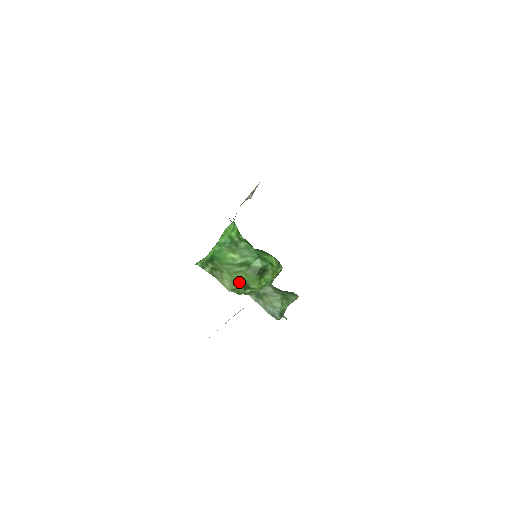
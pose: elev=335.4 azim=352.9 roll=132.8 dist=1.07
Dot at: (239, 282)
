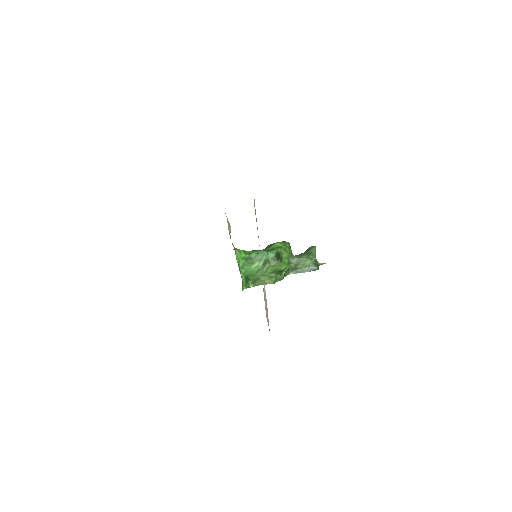
Dot at: (273, 274)
